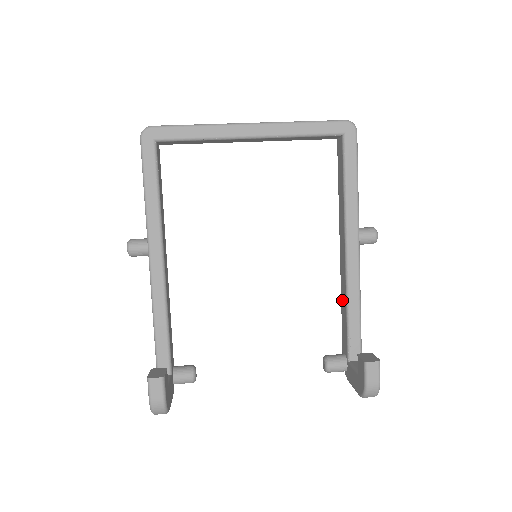
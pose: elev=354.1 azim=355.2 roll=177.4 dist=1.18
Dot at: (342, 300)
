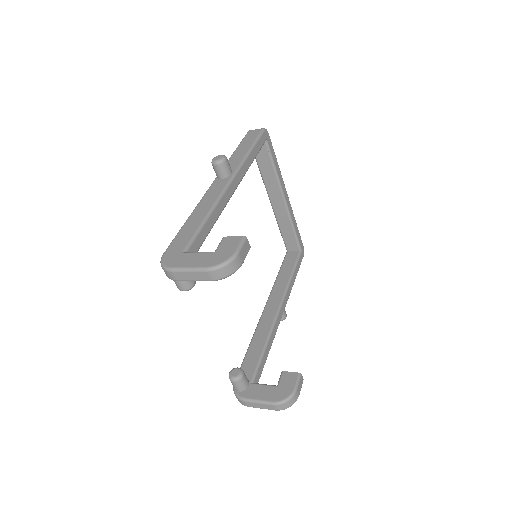
Dot at: (257, 338)
